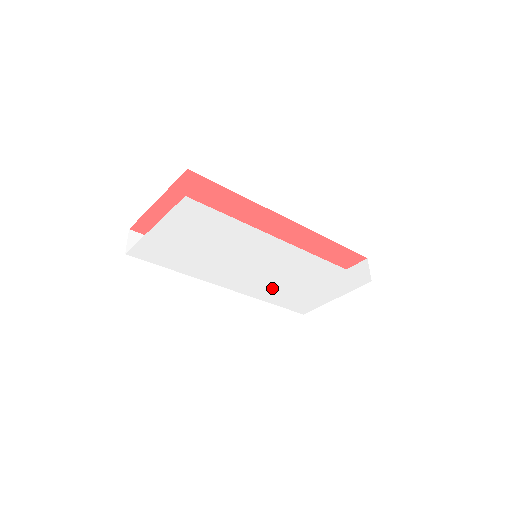
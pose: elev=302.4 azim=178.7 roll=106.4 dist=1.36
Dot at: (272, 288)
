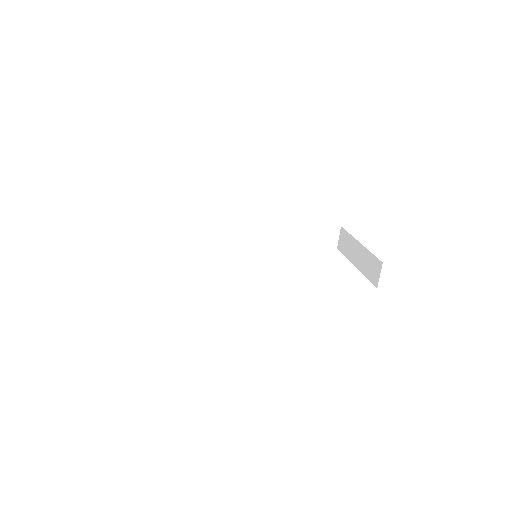
Dot at: occluded
